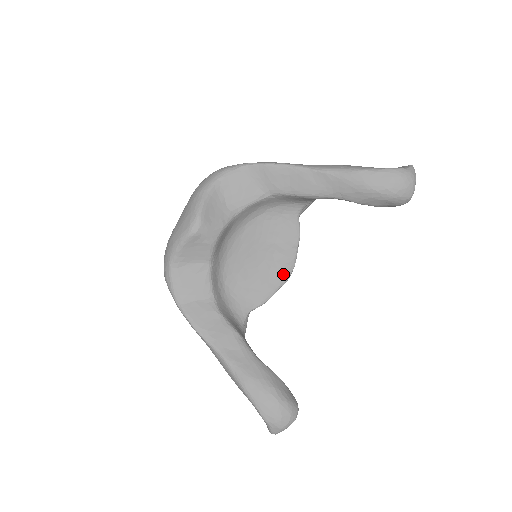
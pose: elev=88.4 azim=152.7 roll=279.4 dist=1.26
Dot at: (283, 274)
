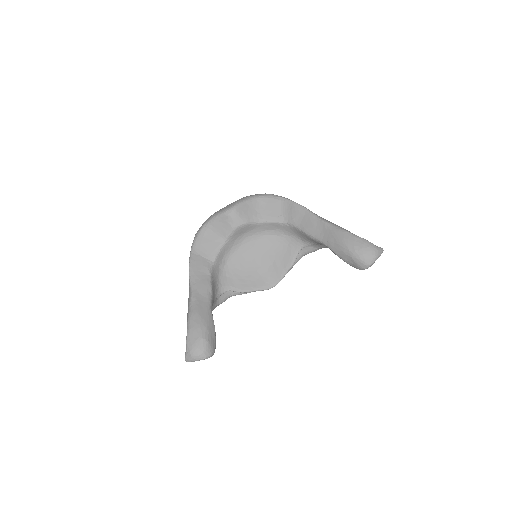
Dot at: (267, 283)
